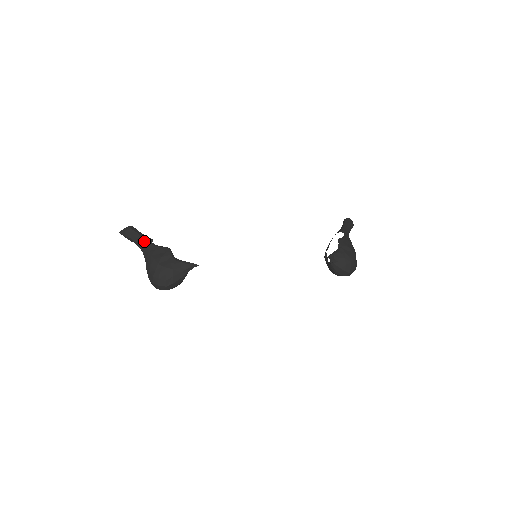
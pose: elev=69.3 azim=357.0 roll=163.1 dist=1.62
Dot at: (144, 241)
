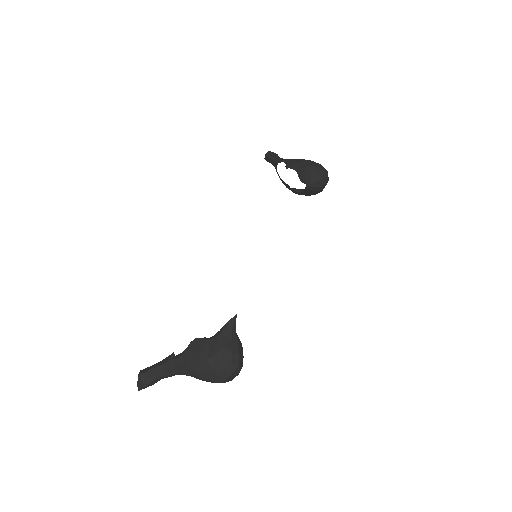
Dot at: (168, 365)
